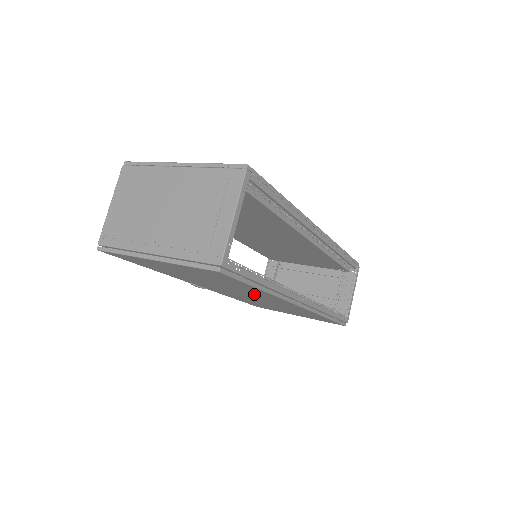
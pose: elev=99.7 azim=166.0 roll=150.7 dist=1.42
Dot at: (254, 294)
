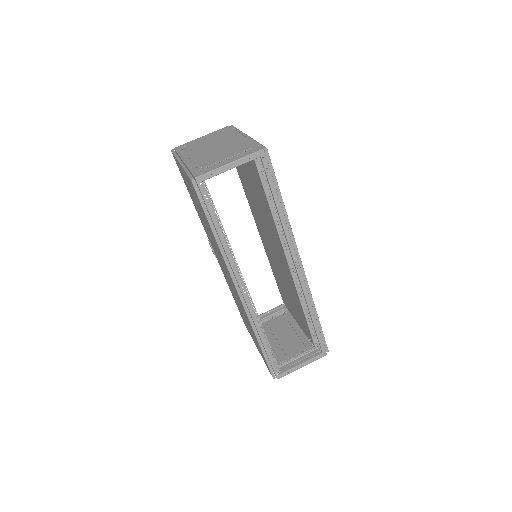
Dot at: (221, 258)
